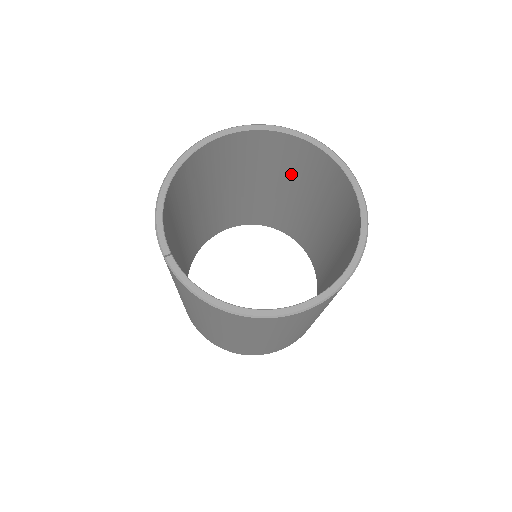
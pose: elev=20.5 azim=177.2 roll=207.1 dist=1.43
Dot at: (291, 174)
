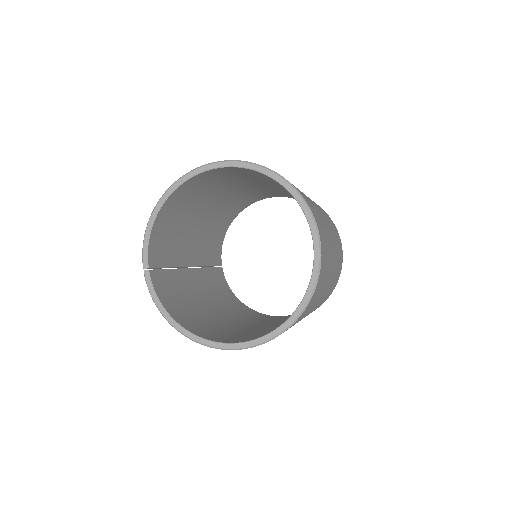
Dot at: occluded
